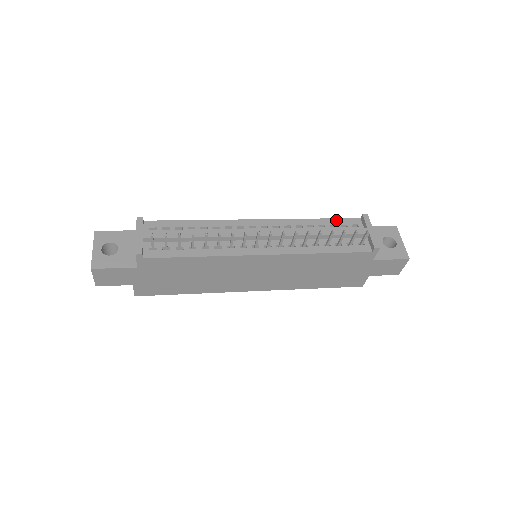
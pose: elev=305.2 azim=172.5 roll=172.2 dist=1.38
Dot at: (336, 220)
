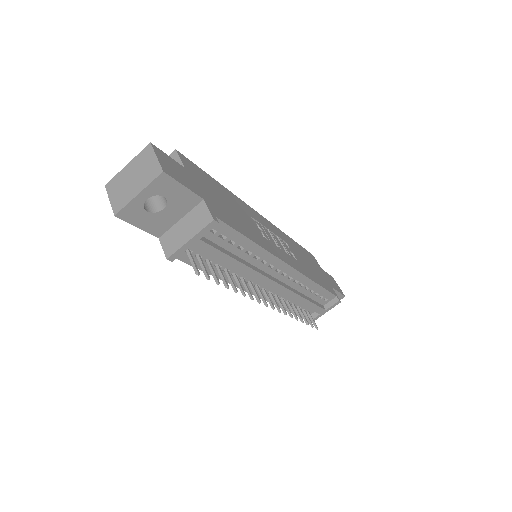
Dot at: (325, 291)
